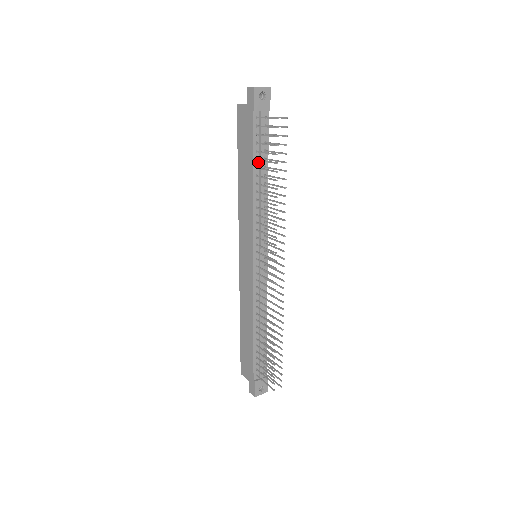
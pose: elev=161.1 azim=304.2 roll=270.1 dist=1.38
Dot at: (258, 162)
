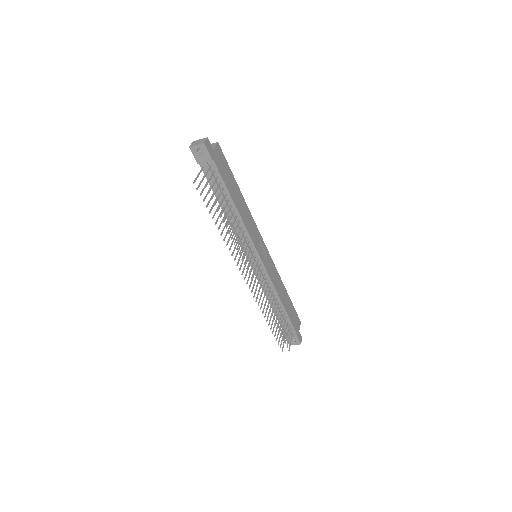
Dot at: (221, 197)
